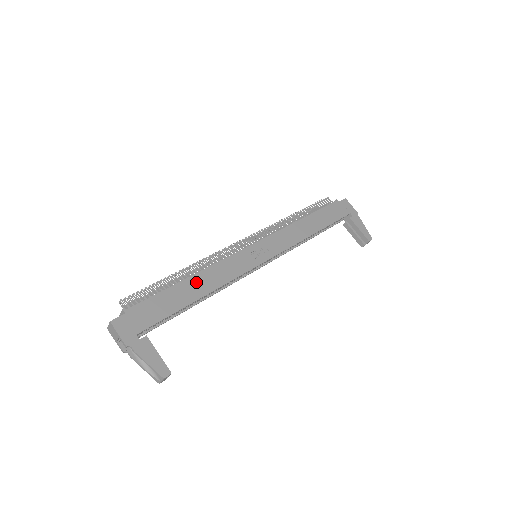
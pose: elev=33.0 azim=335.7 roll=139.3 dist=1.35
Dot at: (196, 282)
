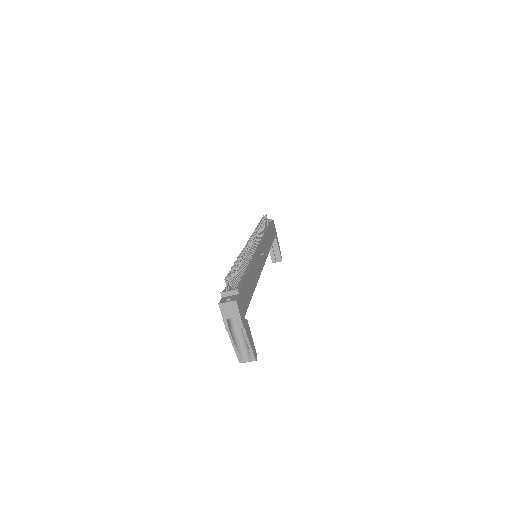
Dot at: (252, 273)
